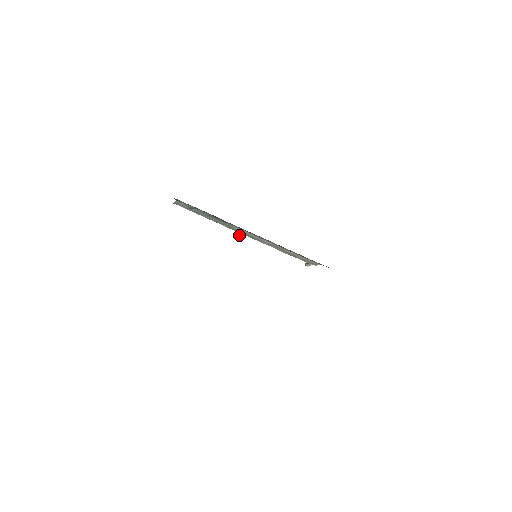
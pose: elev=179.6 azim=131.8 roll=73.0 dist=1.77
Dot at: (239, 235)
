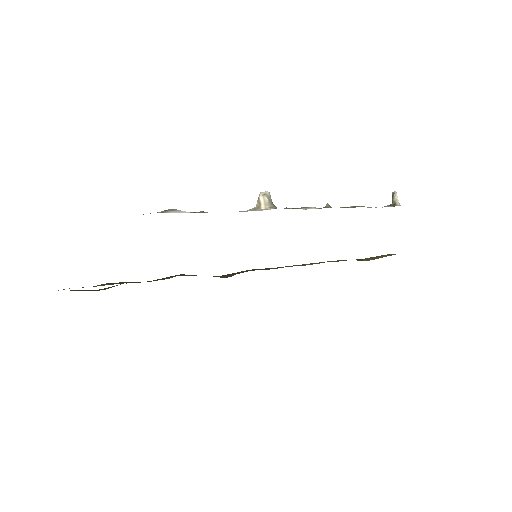
Dot at: (261, 201)
